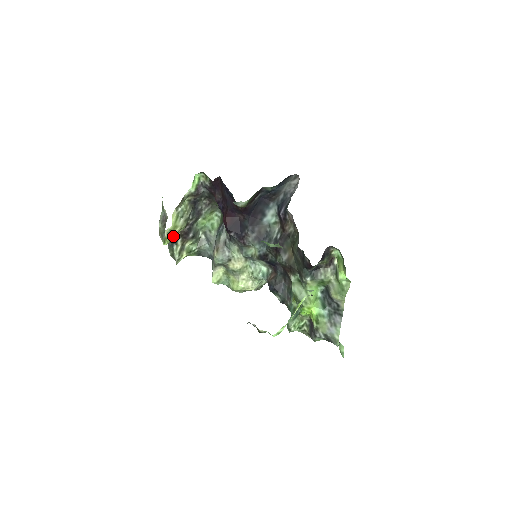
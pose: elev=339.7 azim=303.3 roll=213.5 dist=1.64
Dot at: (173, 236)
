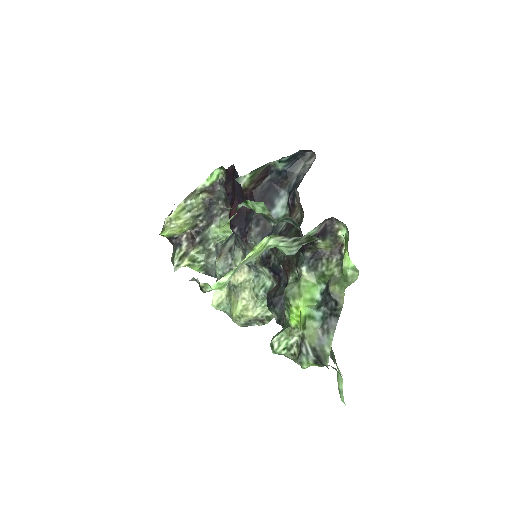
Dot at: (174, 229)
